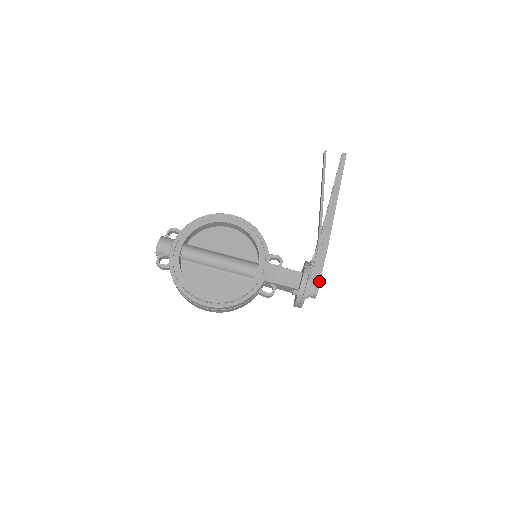
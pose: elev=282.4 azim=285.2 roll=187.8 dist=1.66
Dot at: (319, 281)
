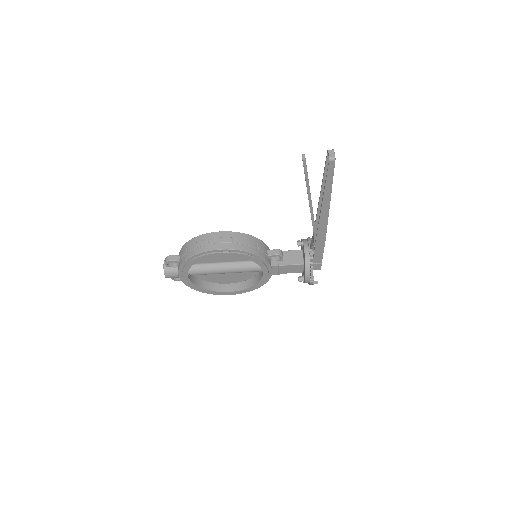
Dot at: (321, 264)
